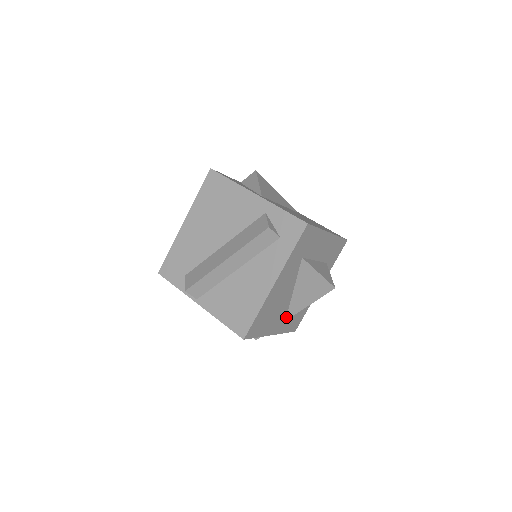
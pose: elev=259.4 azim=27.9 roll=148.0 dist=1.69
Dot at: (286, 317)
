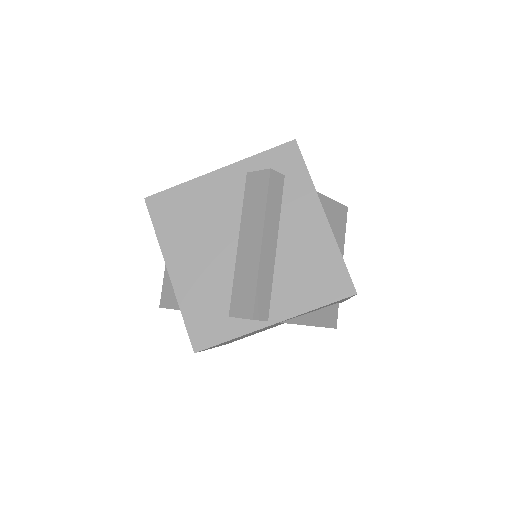
Dot at: occluded
